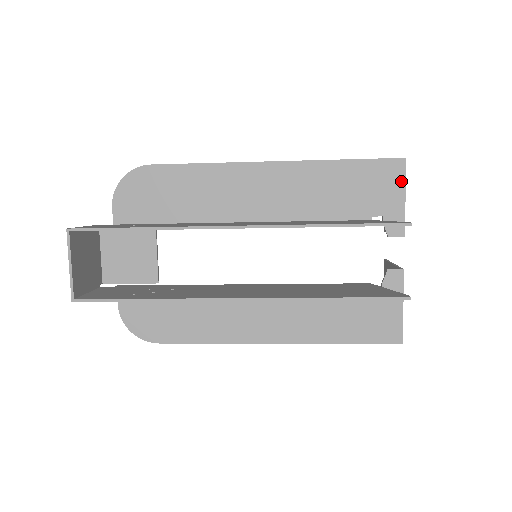
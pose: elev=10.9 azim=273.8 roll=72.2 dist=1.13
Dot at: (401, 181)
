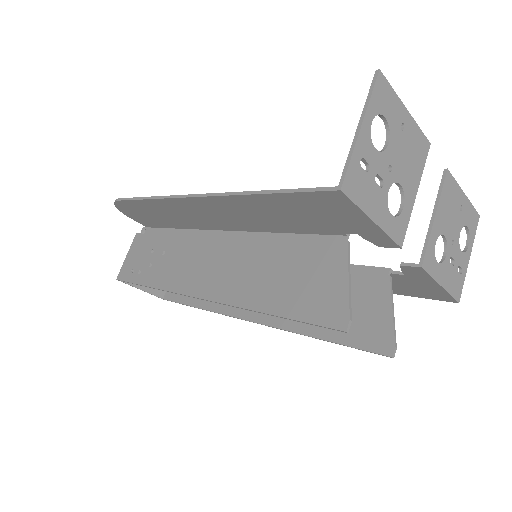
Dot at: (354, 210)
